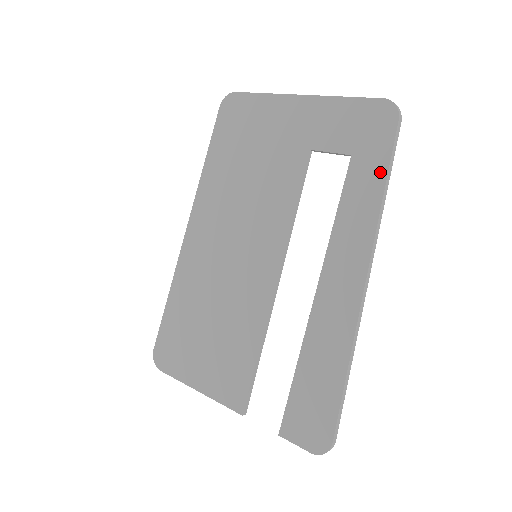
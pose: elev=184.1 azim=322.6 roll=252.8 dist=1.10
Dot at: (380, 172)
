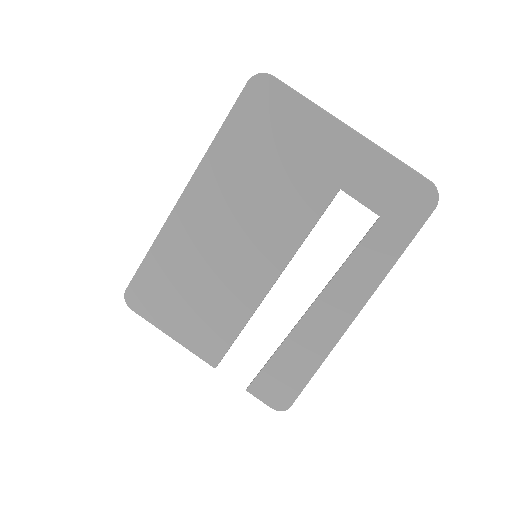
Dot at: (400, 244)
